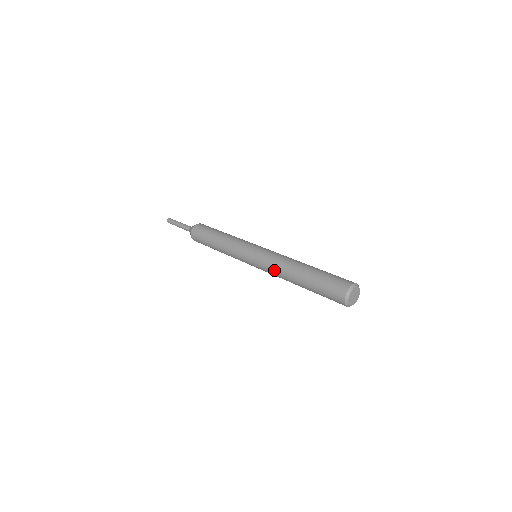
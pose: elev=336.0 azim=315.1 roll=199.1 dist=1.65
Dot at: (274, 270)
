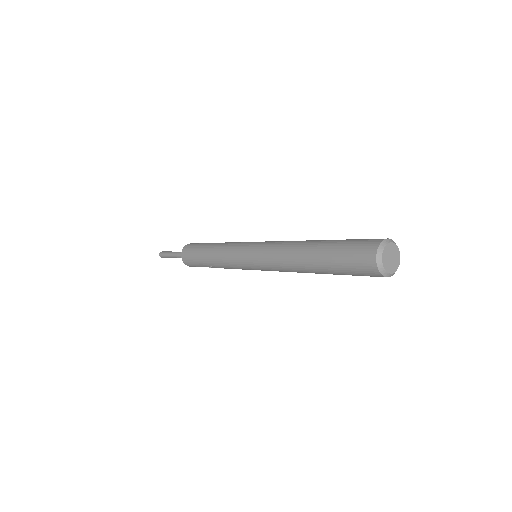
Dot at: (277, 264)
